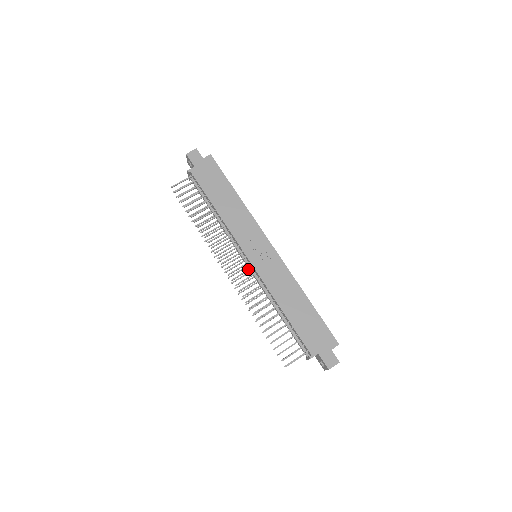
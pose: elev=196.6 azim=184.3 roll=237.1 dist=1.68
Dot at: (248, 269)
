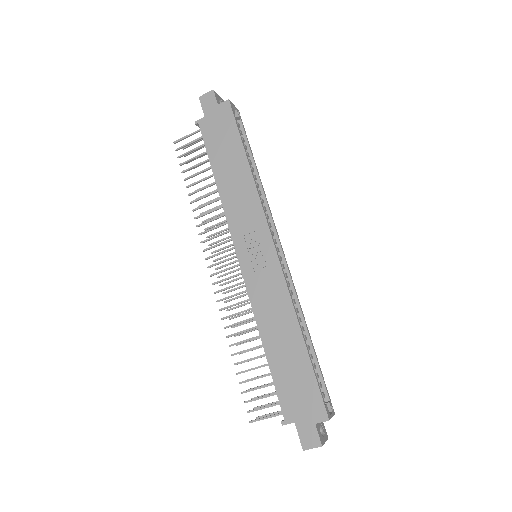
Dot at: (236, 274)
